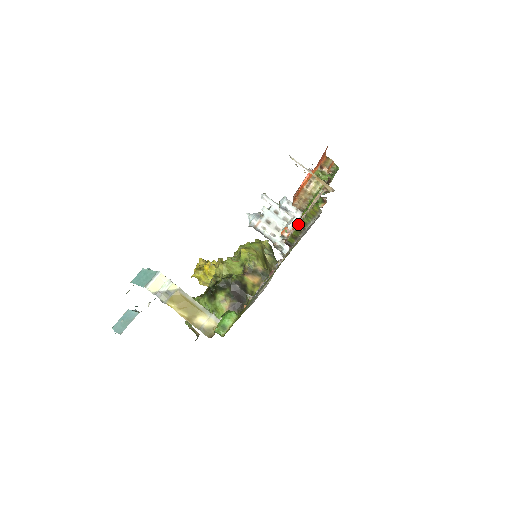
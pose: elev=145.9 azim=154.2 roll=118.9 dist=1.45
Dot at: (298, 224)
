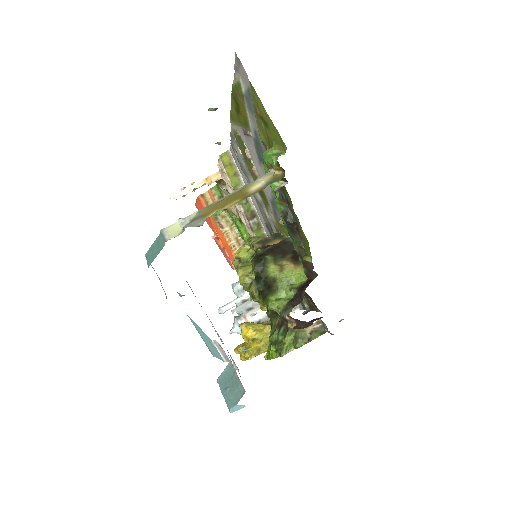
Dot at: (246, 218)
